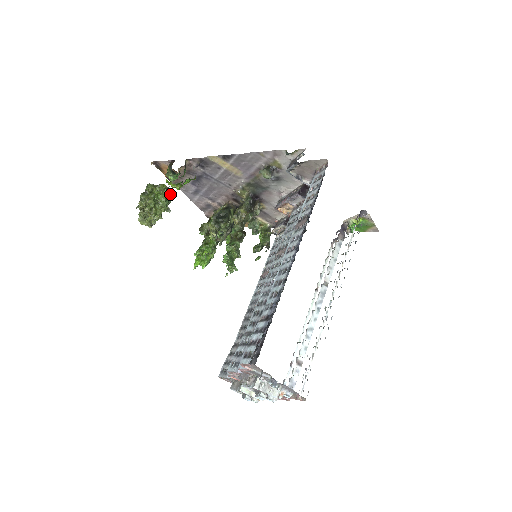
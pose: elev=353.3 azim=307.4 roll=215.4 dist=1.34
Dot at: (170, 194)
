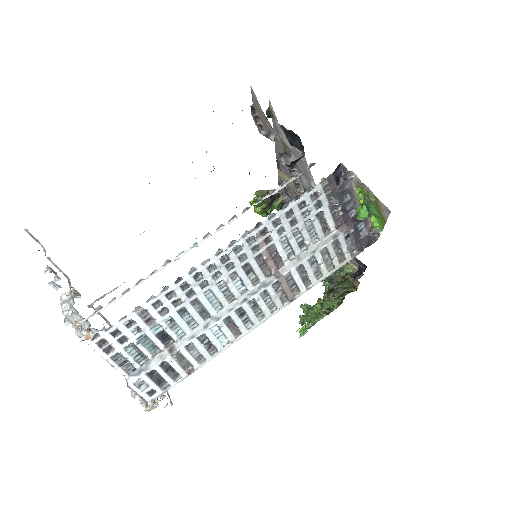
Dot at: occluded
